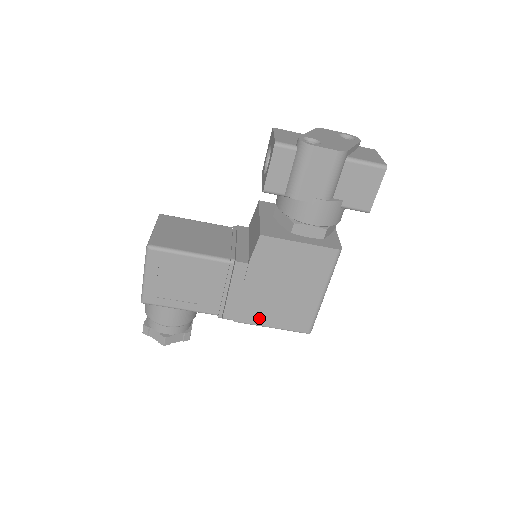
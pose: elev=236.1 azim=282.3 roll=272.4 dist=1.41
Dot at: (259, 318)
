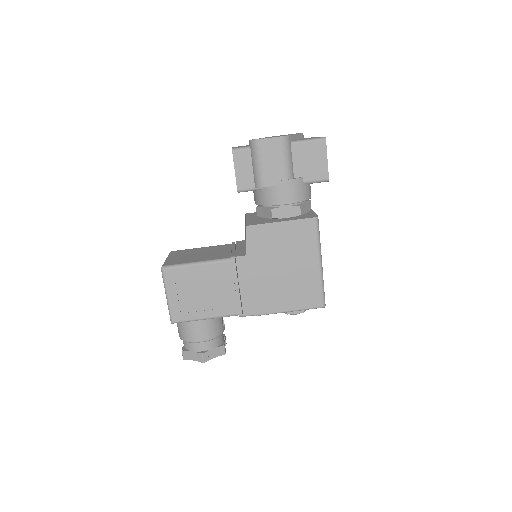
Dot at: (274, 305)
